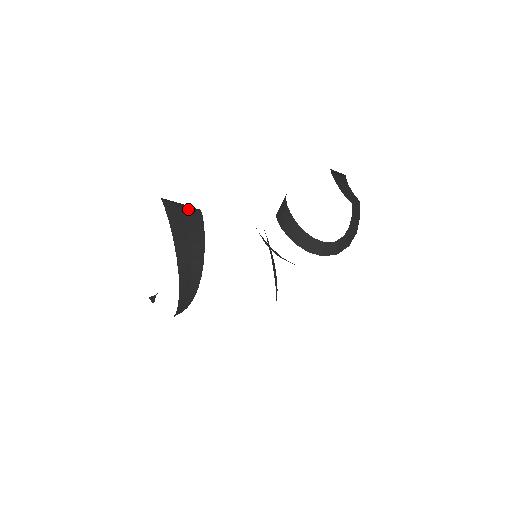
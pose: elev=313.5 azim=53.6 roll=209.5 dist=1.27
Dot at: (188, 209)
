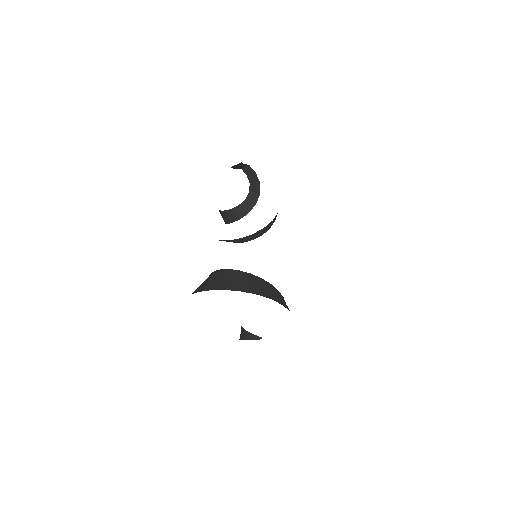
Dot at: (236, 277)
